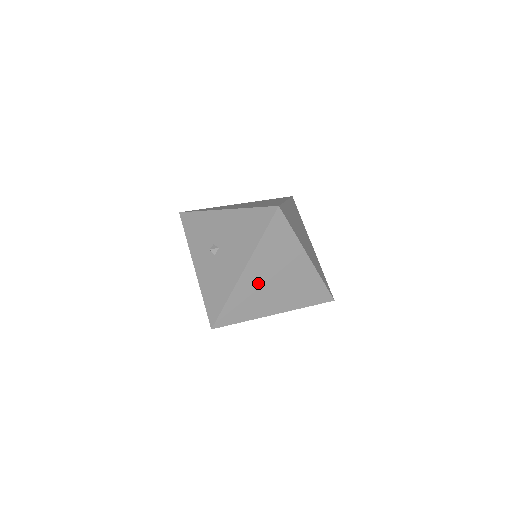
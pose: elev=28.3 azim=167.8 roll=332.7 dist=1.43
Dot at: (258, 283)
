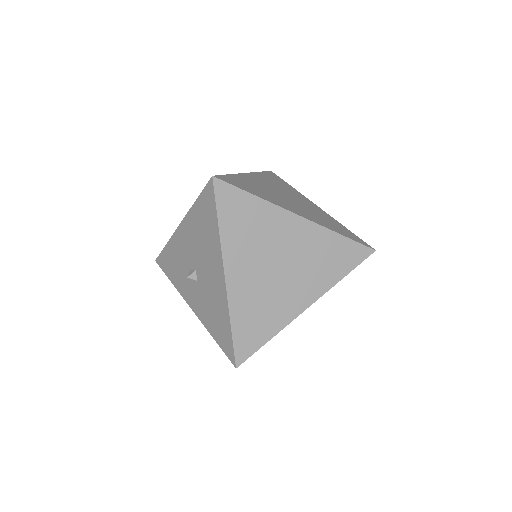
Dot at: (255, 282)
